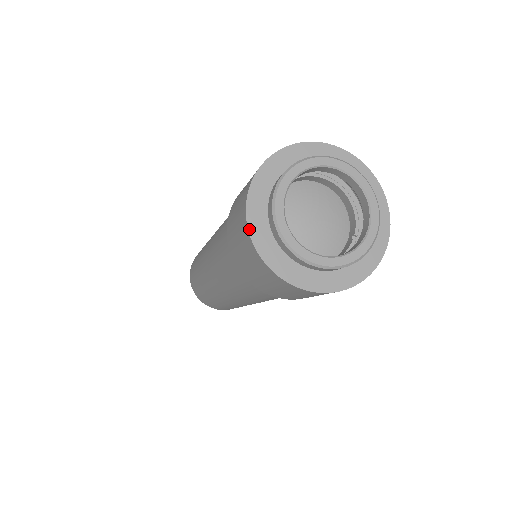
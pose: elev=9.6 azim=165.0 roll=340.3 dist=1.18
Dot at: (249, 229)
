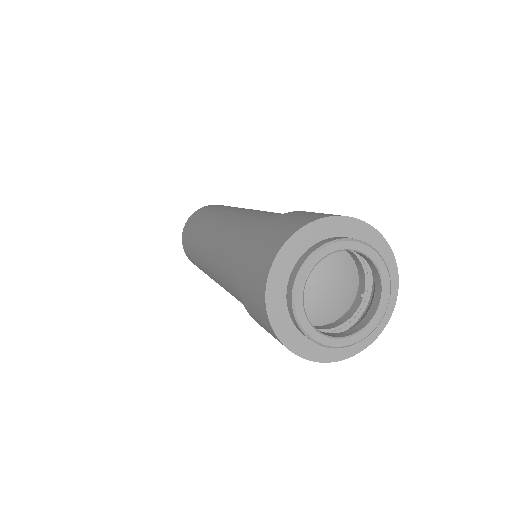
Dot at: (269, 318)
